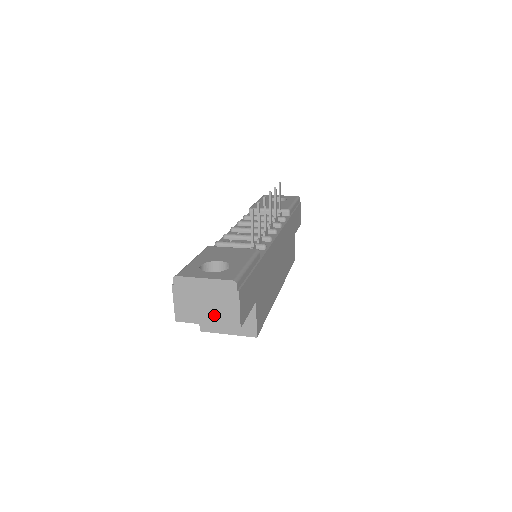
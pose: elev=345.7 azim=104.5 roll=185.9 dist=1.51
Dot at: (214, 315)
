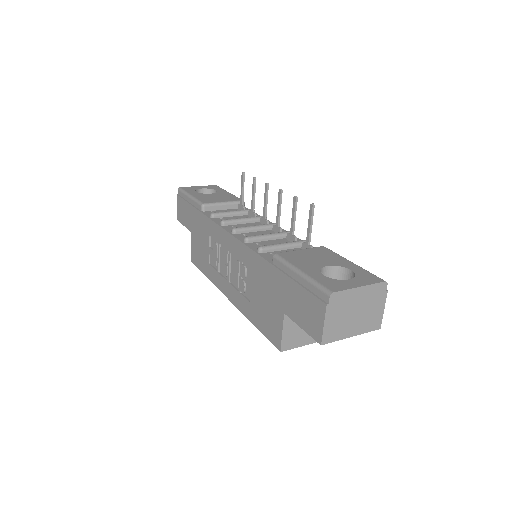
Dot at: (360, 324)
